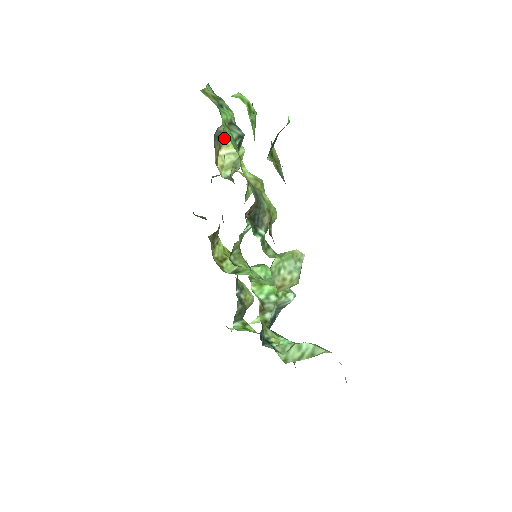
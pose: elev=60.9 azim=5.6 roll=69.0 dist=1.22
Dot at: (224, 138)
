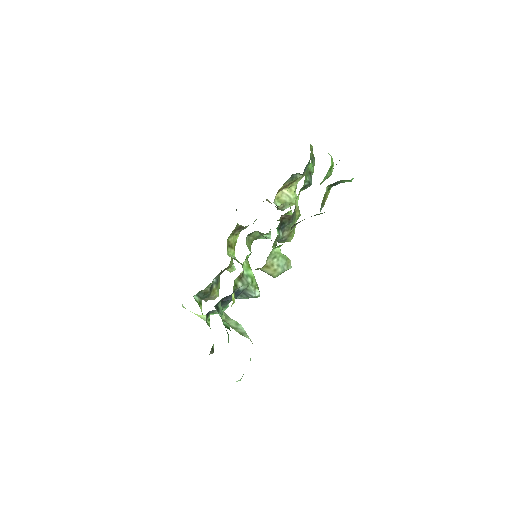
Dot at: (293, 185)
